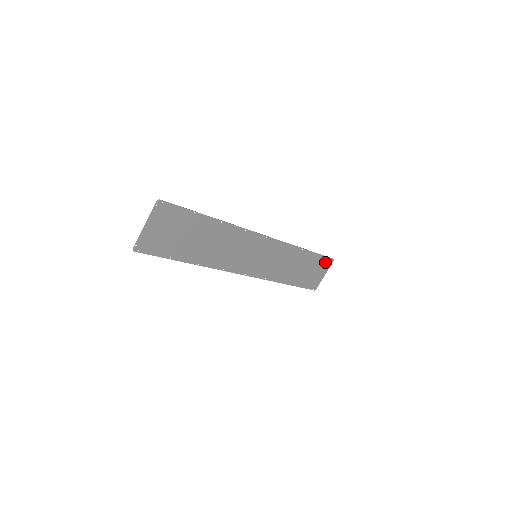
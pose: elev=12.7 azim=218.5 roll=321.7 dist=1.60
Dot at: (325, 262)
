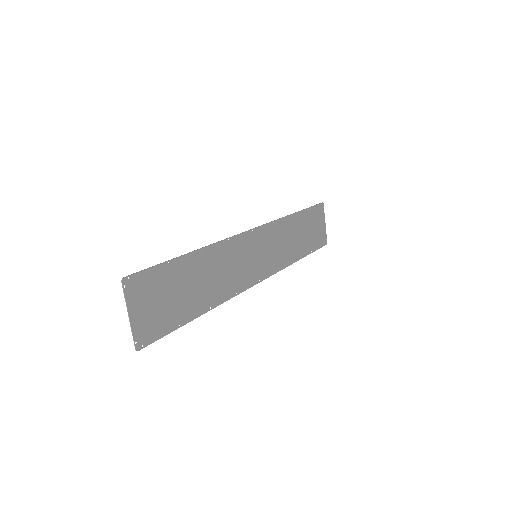
Dot at: (317, 211)
